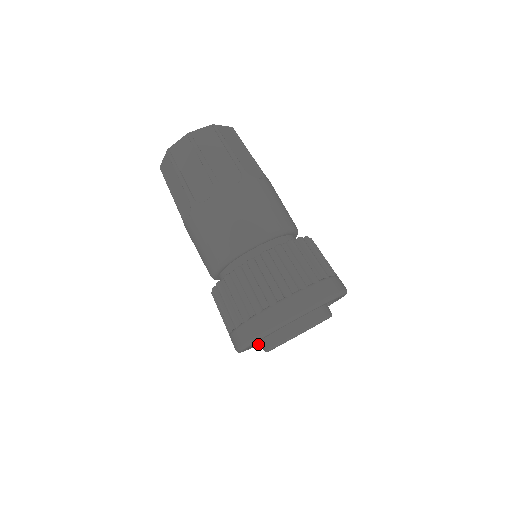
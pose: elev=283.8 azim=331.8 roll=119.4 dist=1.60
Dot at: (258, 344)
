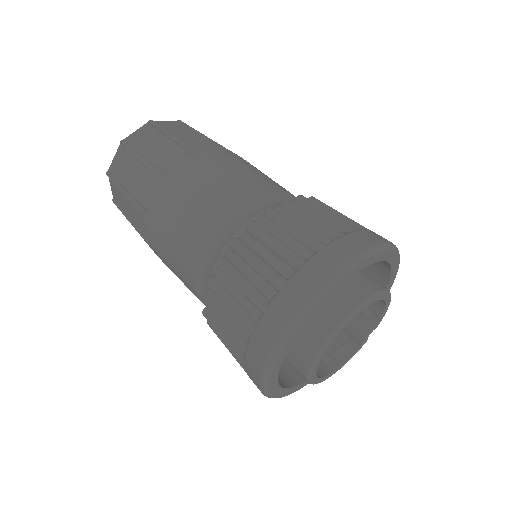
Dot at: (282, 391)
